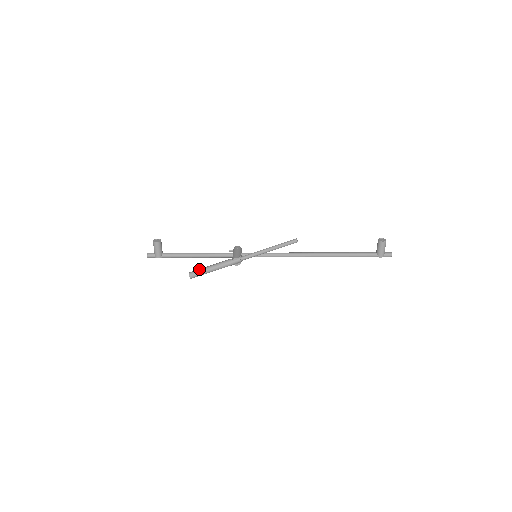
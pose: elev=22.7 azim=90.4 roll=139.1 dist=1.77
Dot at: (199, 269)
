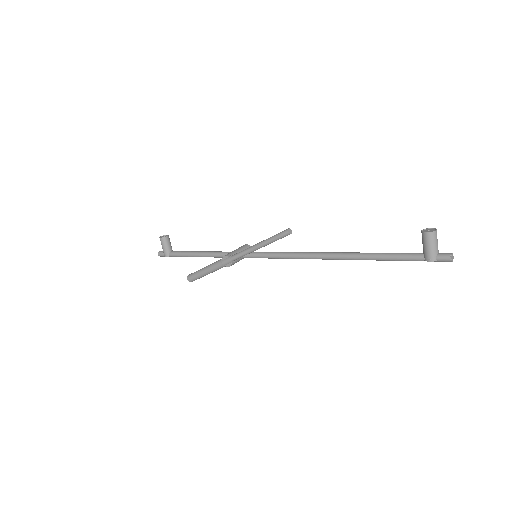
Dot at: occluded
